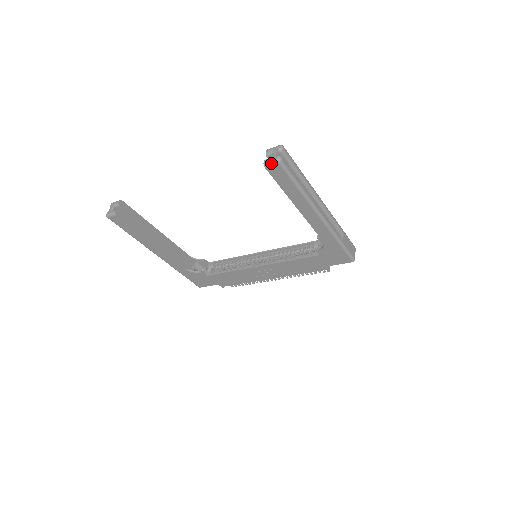
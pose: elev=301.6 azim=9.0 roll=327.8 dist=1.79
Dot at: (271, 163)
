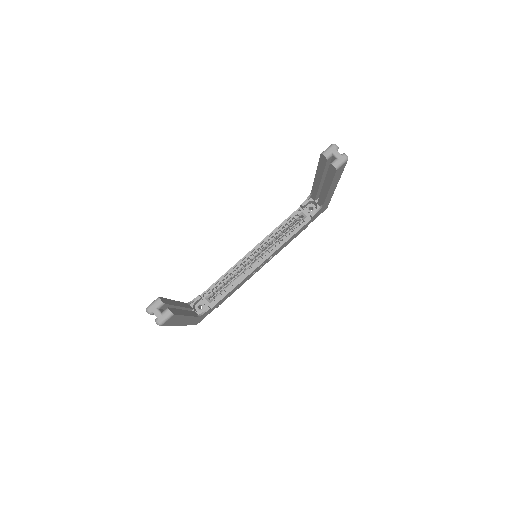
Dot at: (342, 164)
